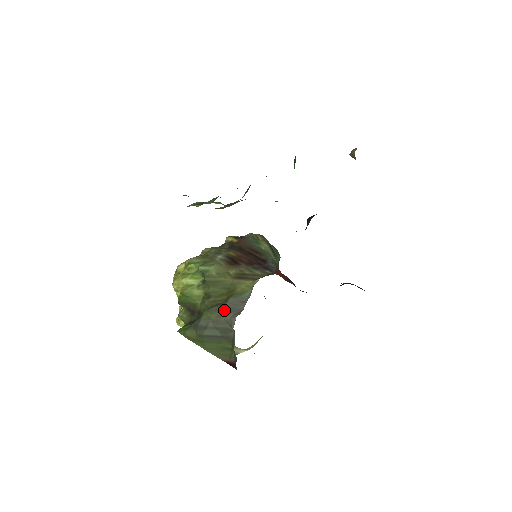
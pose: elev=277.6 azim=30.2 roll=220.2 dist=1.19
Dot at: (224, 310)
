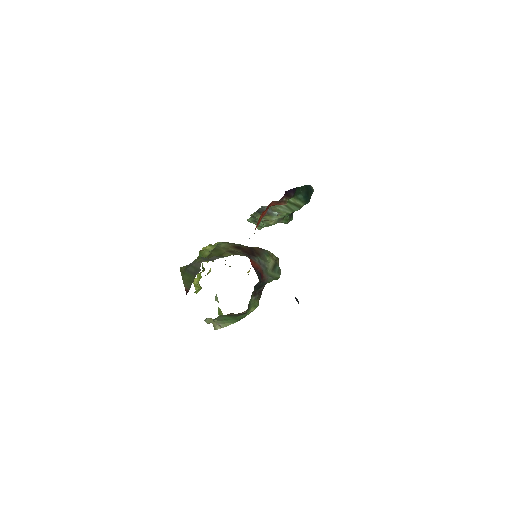
Dot at: (205, 259)
